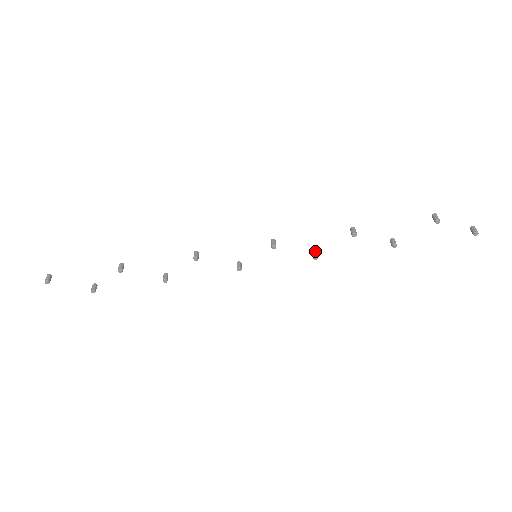
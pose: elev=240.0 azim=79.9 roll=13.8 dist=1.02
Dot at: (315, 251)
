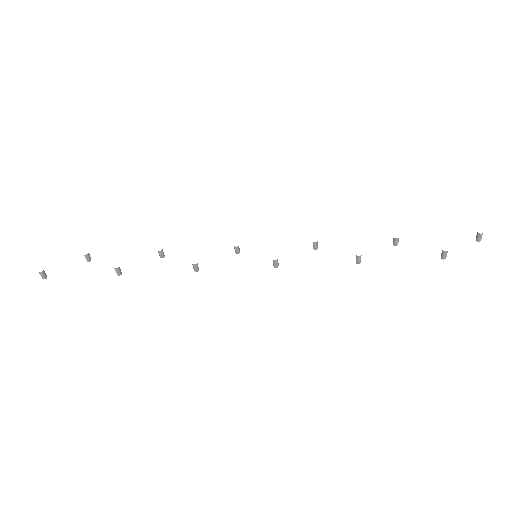
Dot at: (316, 244)
